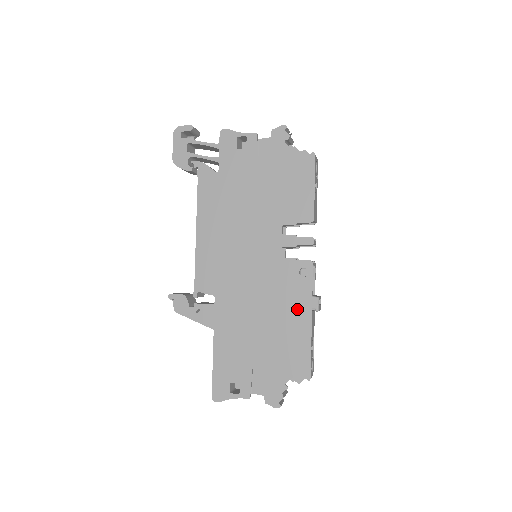
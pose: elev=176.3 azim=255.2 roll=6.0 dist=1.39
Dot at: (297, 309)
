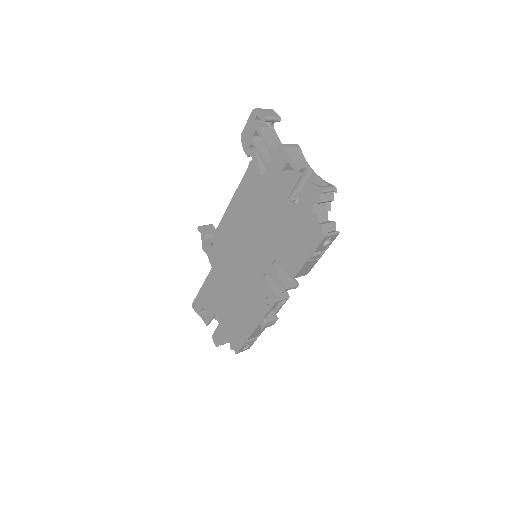
Dot at: (252, 315)
